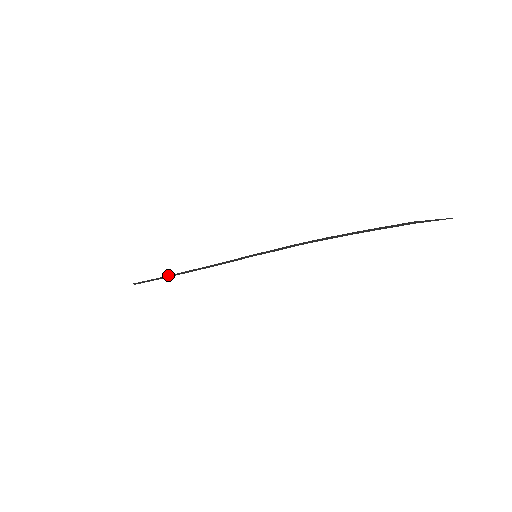
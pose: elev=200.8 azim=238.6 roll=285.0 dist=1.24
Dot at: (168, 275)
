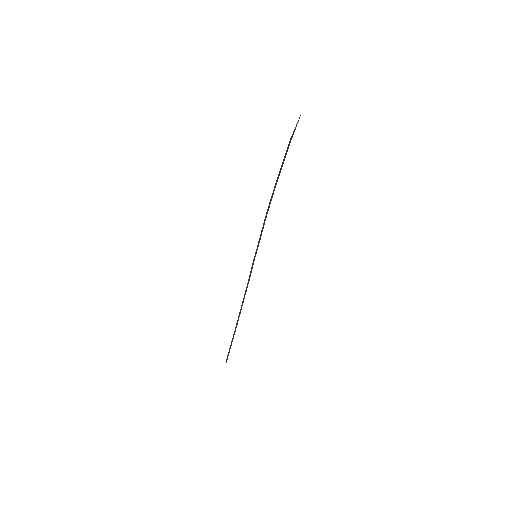
Dot at: (235, 329)
